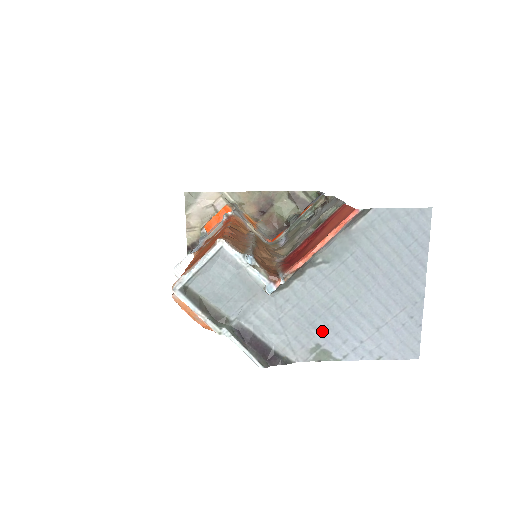
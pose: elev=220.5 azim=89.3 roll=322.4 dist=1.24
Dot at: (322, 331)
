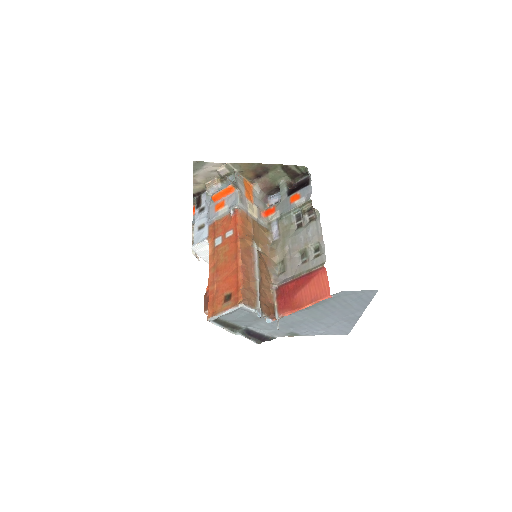
Dot at: (296, 328)
